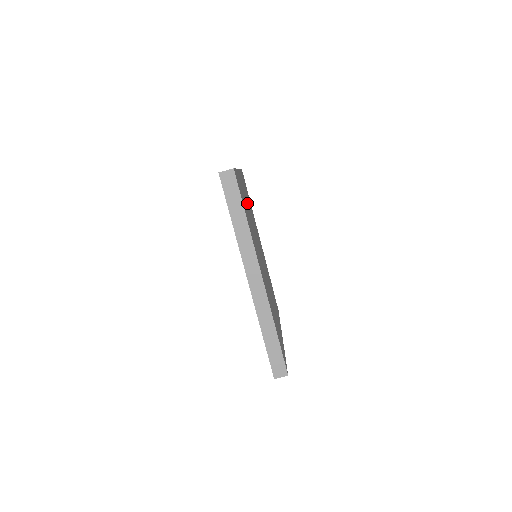
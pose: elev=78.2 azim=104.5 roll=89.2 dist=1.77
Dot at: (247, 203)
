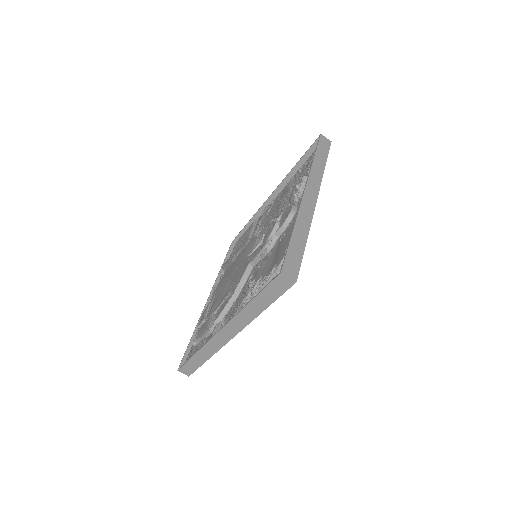
Dot at: occluded
